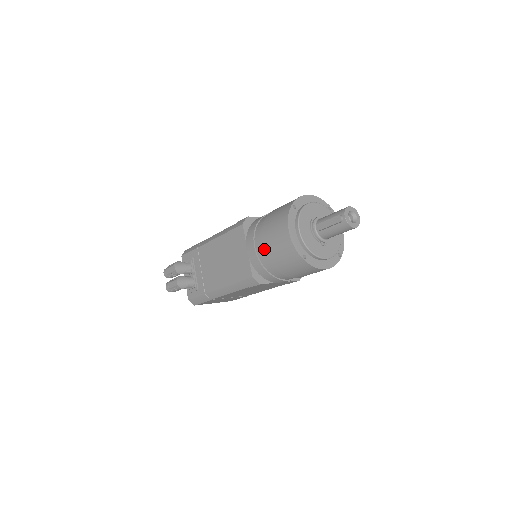
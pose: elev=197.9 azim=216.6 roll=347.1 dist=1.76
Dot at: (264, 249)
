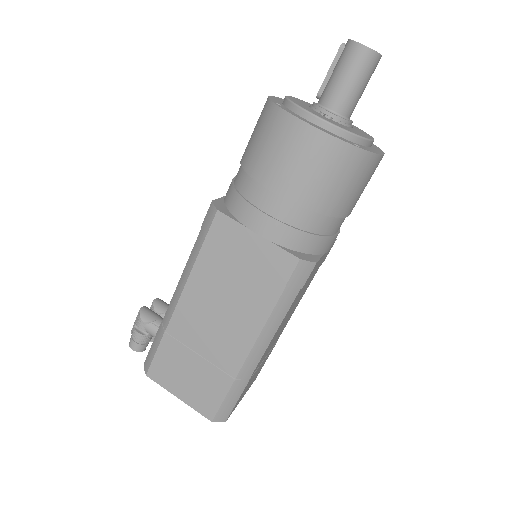
Dot at: occluded
